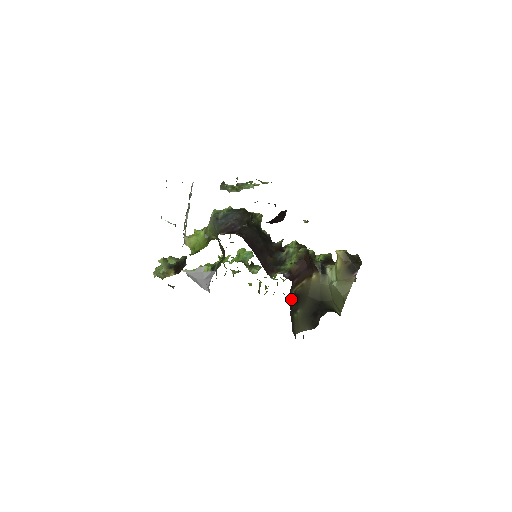
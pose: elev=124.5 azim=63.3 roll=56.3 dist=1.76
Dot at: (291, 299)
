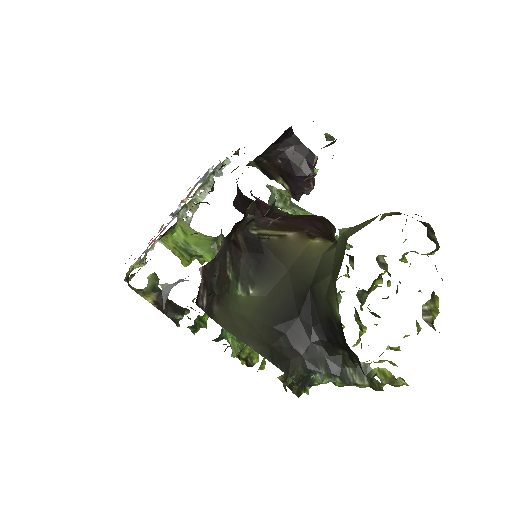
Dot at: (244, 239)
